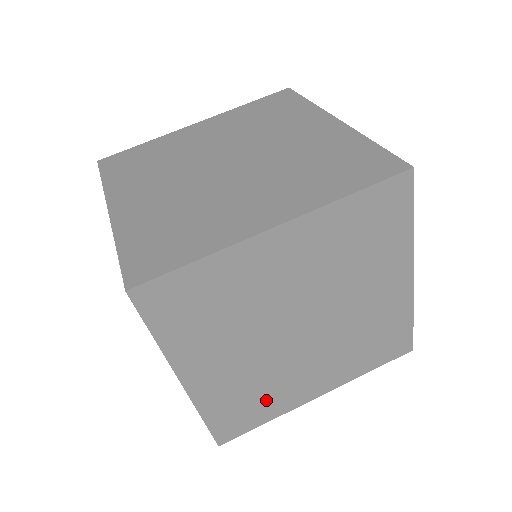
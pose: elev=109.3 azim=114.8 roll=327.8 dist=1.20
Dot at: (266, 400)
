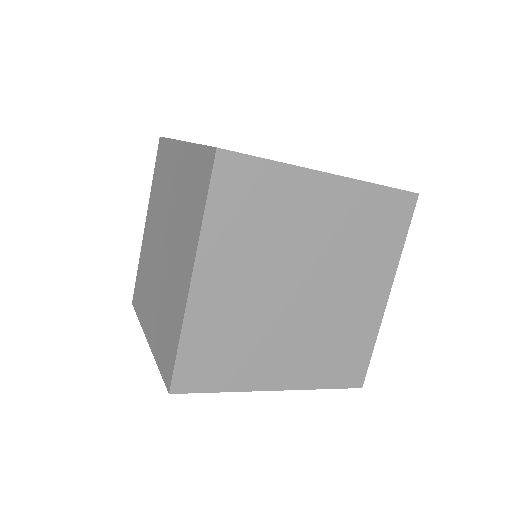
Dot at: (350, 338)
